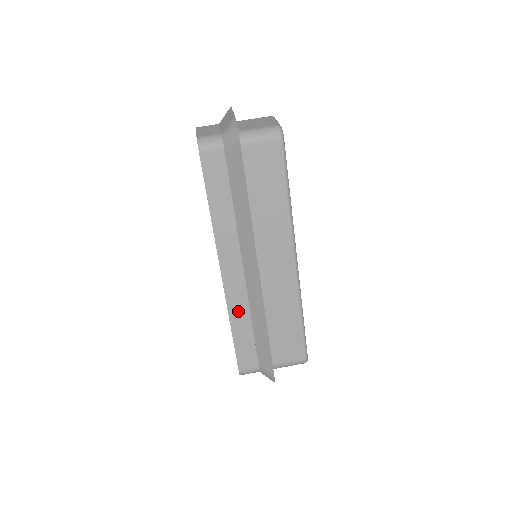
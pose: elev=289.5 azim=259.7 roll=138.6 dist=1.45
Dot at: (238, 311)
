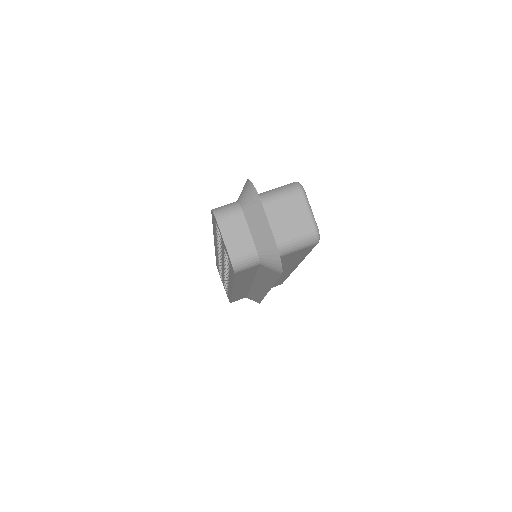
Dot at: occluded
